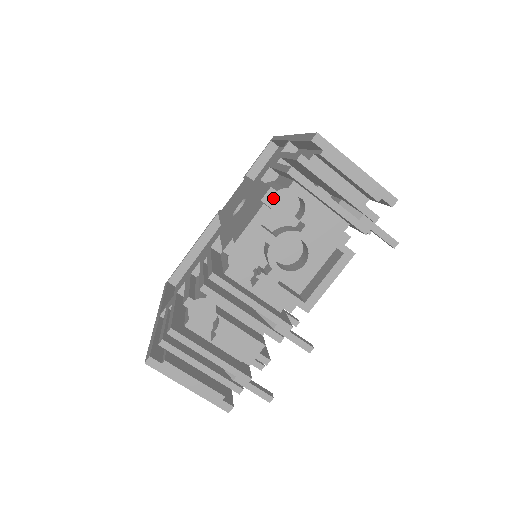
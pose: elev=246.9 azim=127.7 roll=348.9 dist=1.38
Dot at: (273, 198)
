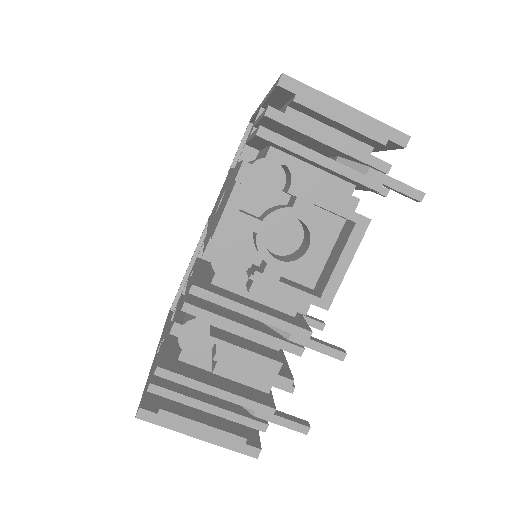
Dot at: (249, 174)
